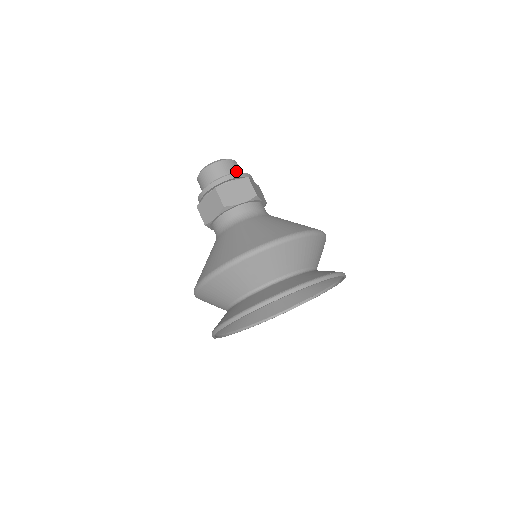
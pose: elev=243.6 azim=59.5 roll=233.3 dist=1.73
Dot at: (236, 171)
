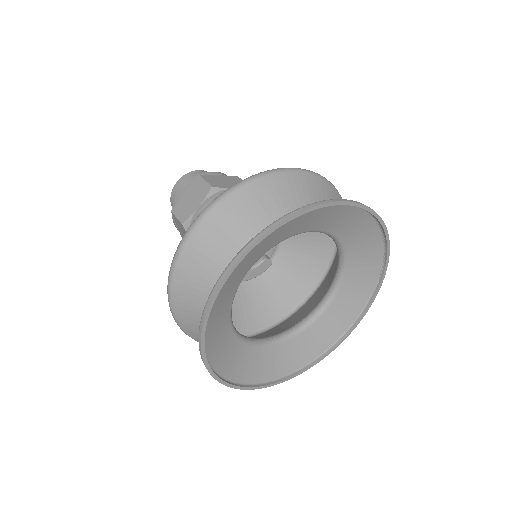
Dot at: occluded
